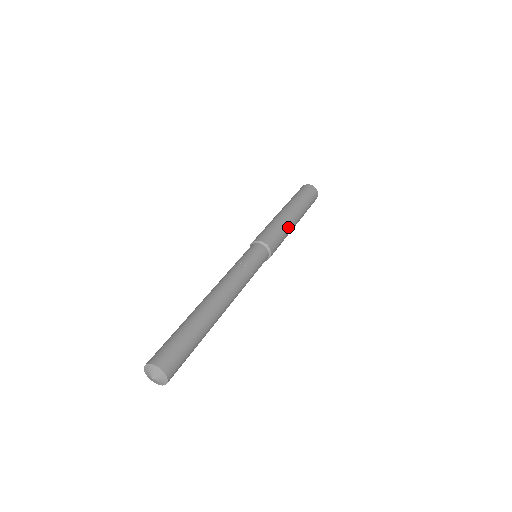
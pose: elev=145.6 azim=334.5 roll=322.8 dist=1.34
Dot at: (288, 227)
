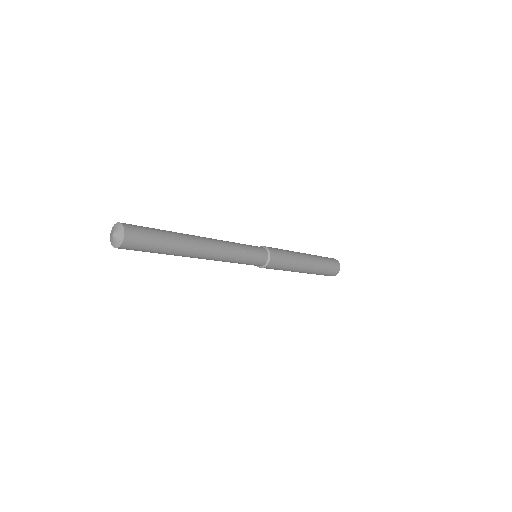
Dot at: (294, 253)
